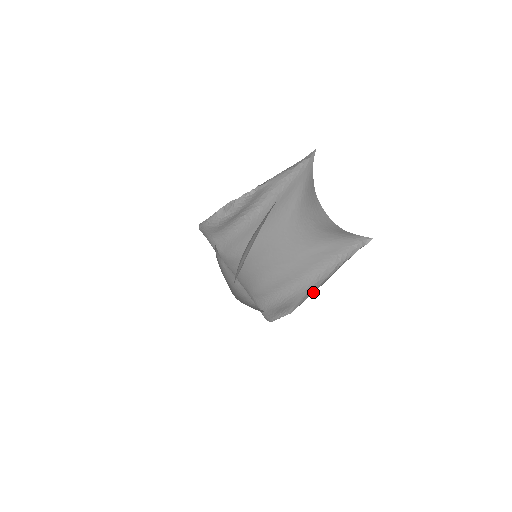
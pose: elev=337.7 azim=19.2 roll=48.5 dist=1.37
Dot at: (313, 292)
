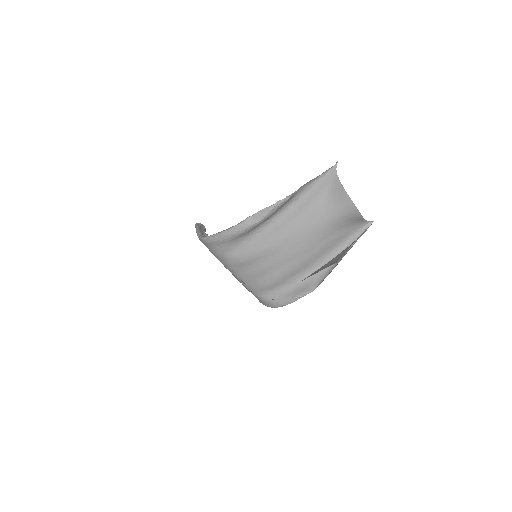
Dot at: (330, 270)
